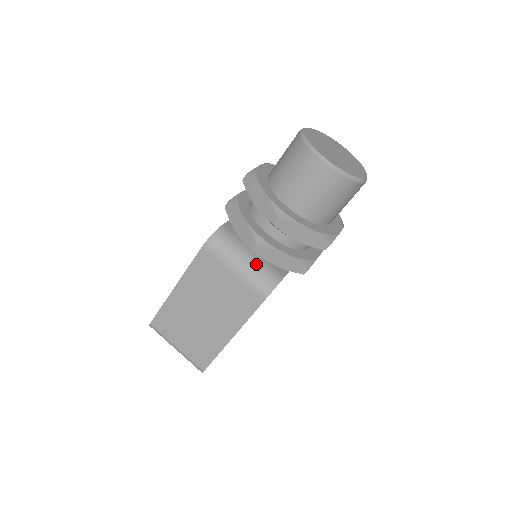
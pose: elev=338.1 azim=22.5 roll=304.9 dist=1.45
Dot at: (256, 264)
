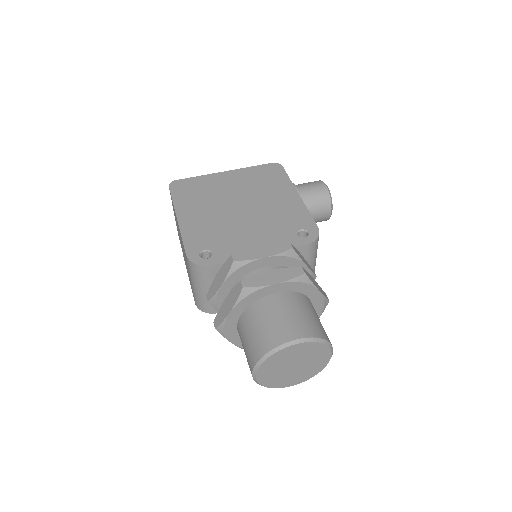
Dot at: (205, 297)
